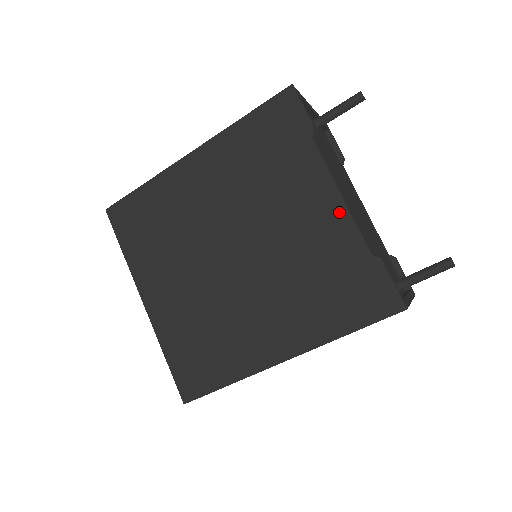
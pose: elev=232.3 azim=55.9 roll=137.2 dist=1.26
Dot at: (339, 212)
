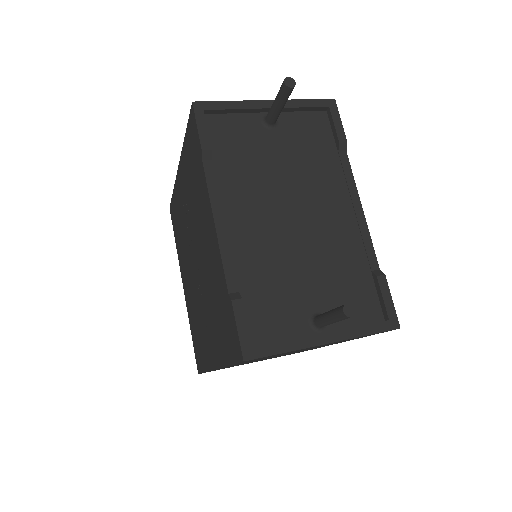
Dot at: (216, 243)
